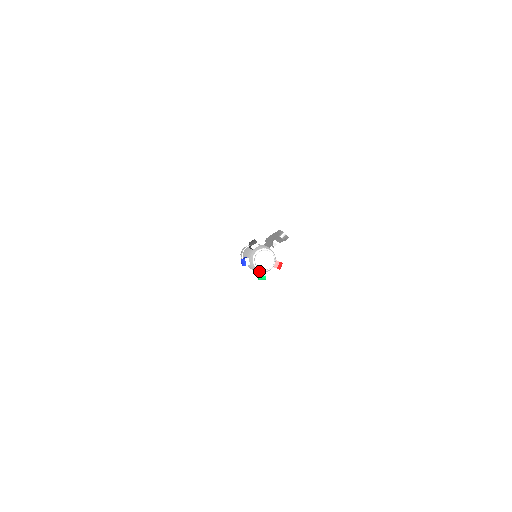
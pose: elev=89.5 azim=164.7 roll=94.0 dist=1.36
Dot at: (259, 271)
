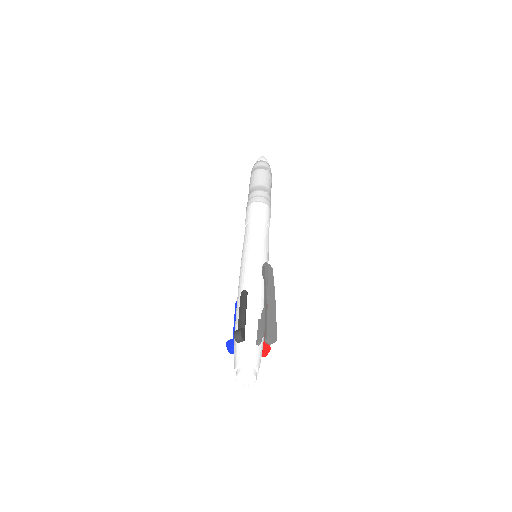
Dot at: occluded
